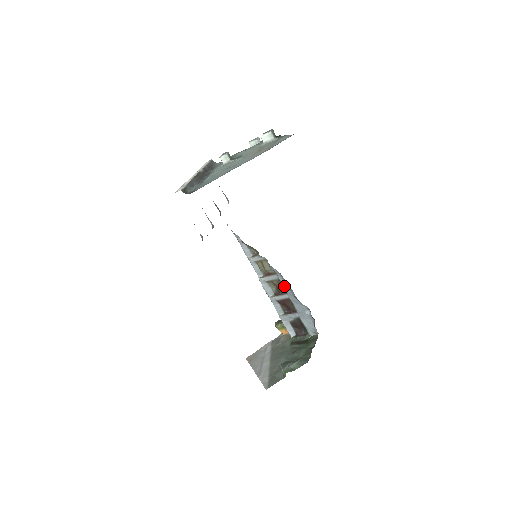
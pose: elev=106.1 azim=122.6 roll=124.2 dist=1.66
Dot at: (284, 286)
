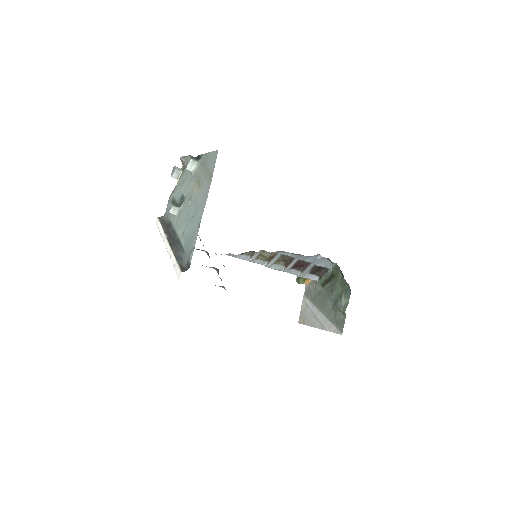
Dot at: (290, 256)
